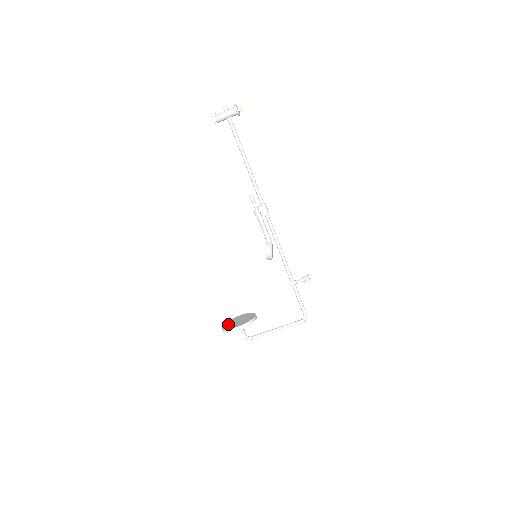
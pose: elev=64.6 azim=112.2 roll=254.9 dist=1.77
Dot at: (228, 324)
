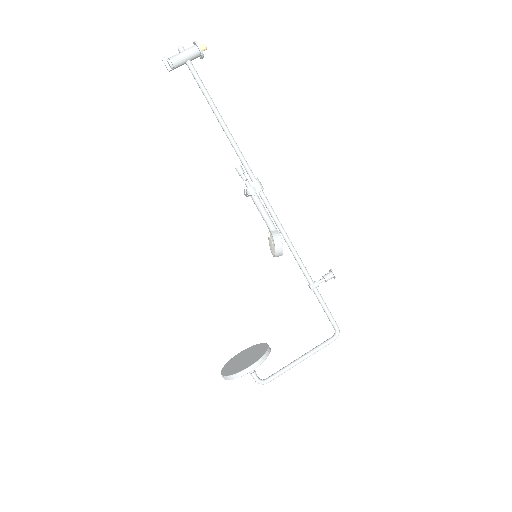
Dot at: (230, 367)
